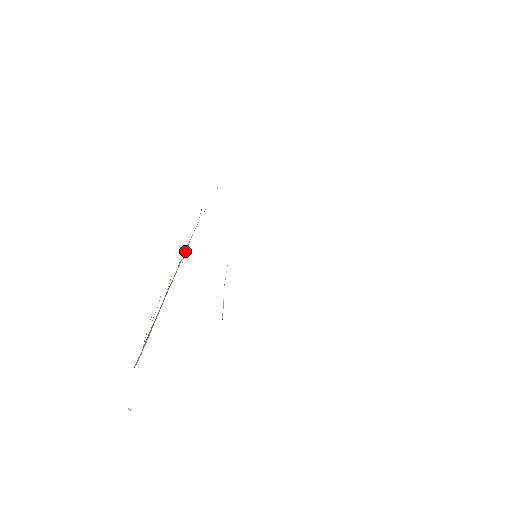
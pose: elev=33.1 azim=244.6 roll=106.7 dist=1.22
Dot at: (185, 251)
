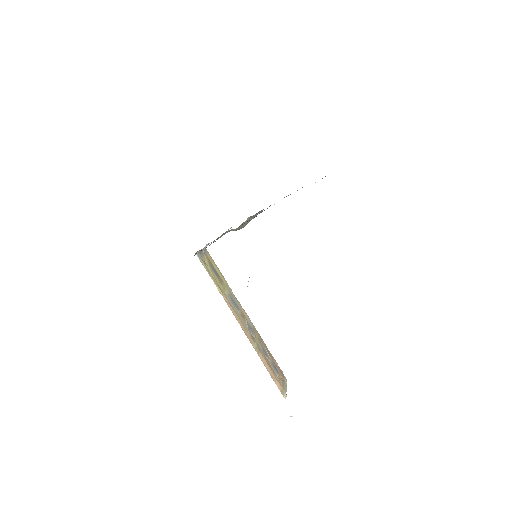
Dot at: (217, 287)
